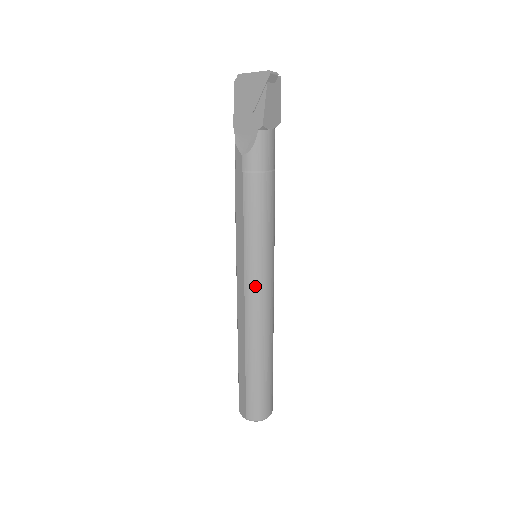
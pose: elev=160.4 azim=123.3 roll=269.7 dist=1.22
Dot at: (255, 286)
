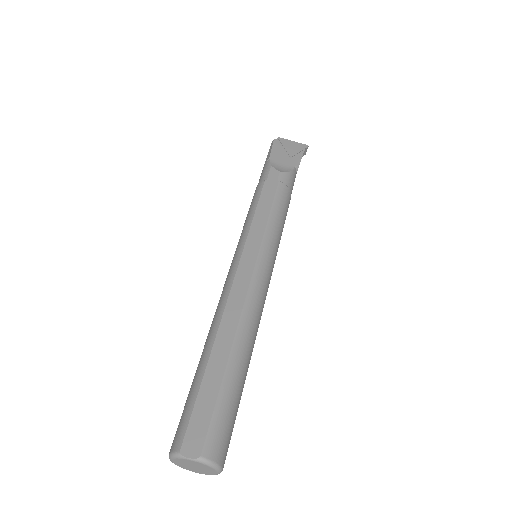
Dot at: (265, 271)
